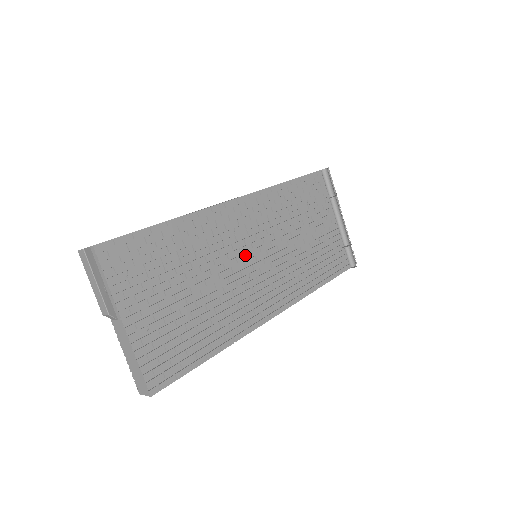
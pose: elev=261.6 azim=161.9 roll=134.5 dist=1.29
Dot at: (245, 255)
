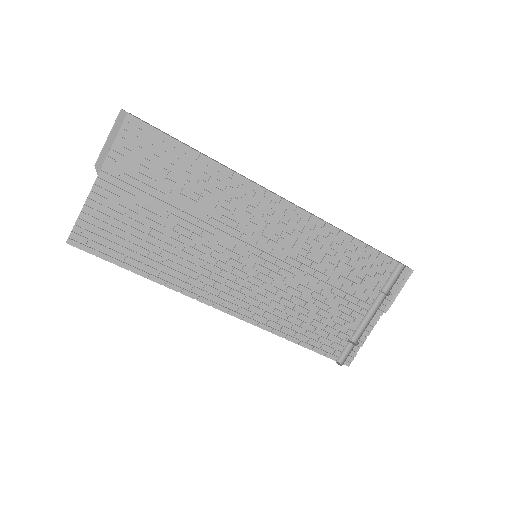
Dot at: (242, 243)
